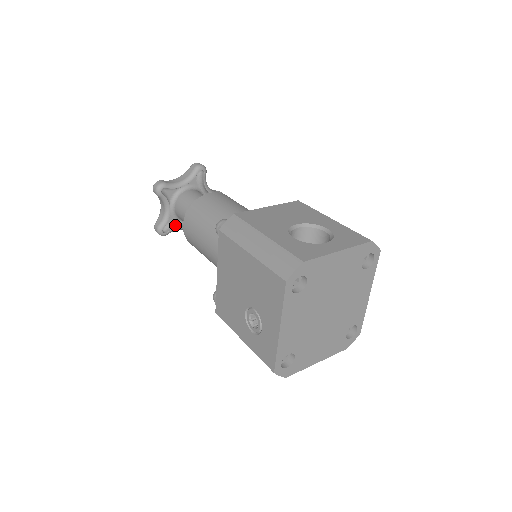
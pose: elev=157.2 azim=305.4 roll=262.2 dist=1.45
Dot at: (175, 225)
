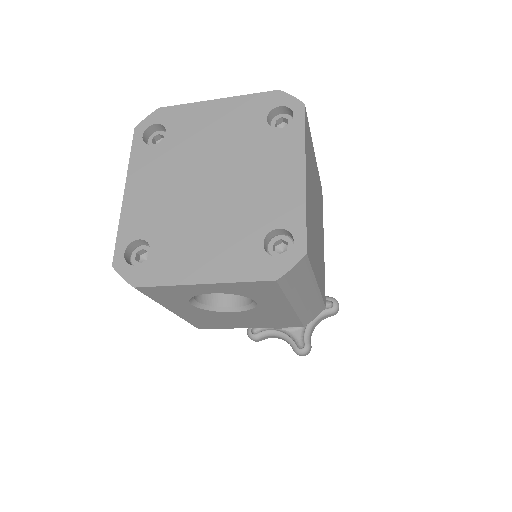
Dot at: occluded
